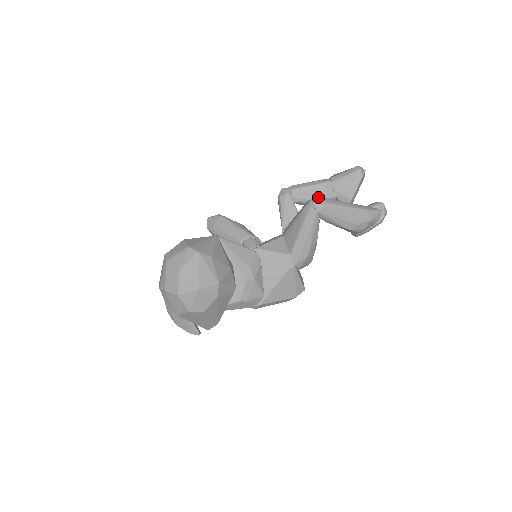
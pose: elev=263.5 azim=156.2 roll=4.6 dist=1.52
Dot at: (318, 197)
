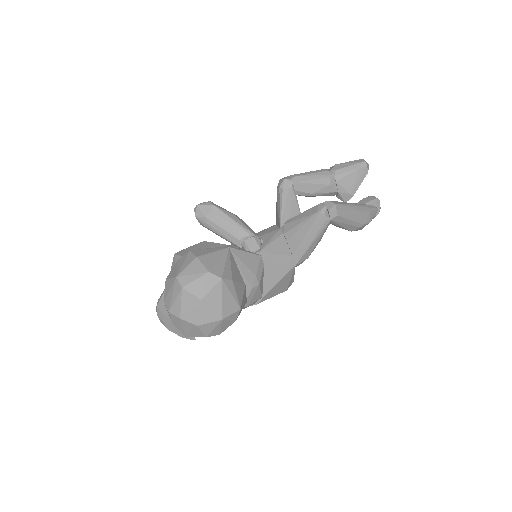
Dot at: (331, 202)
